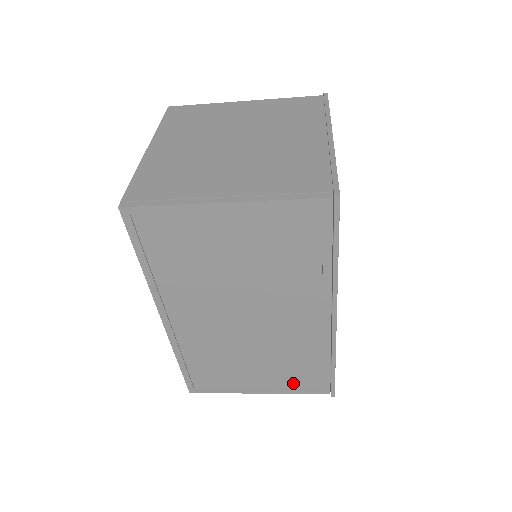
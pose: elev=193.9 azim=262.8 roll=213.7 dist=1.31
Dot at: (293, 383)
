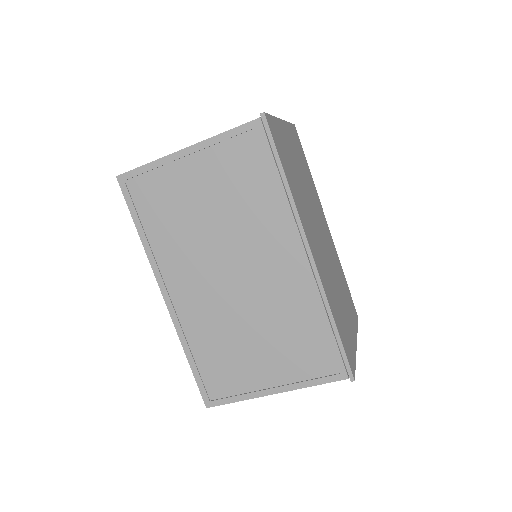
Dot at: (305, 368)
